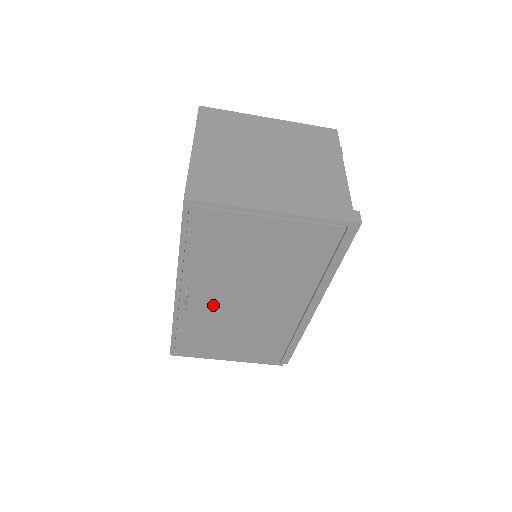
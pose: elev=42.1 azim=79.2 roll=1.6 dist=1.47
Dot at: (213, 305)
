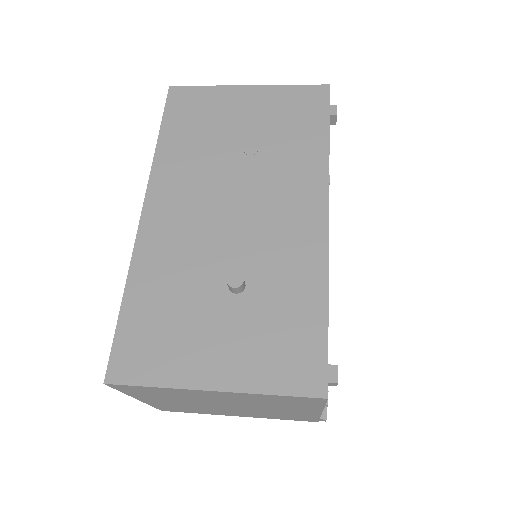
Dot at: occluded
